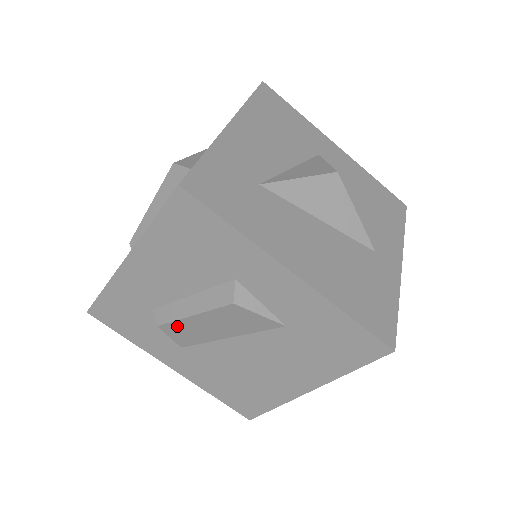
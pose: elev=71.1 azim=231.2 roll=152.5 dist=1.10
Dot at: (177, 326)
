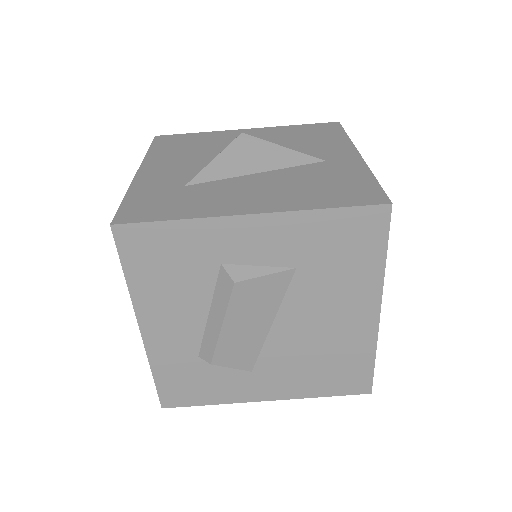
Dot at: (224, 350)
